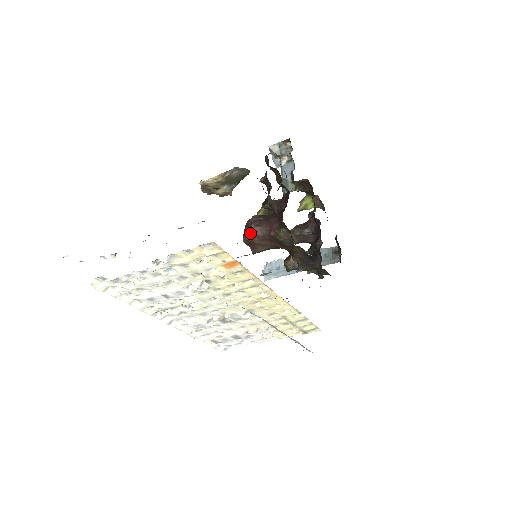
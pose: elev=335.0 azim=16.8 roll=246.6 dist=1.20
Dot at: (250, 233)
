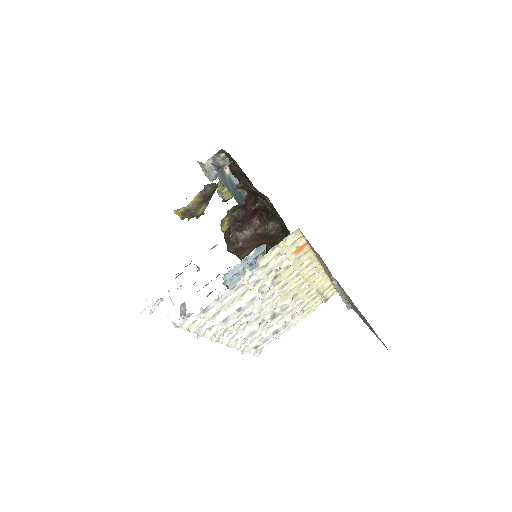
Dot at: (236, 240)
